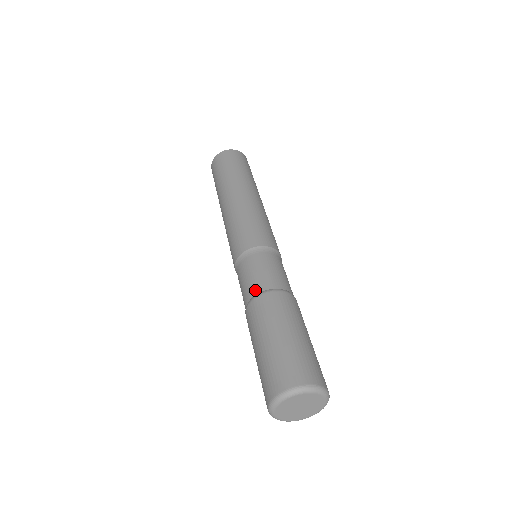
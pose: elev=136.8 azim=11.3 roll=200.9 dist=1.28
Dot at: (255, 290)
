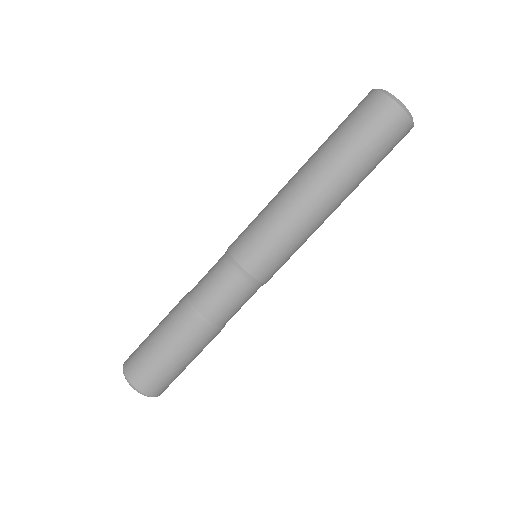
Dot at: (200, 303)
